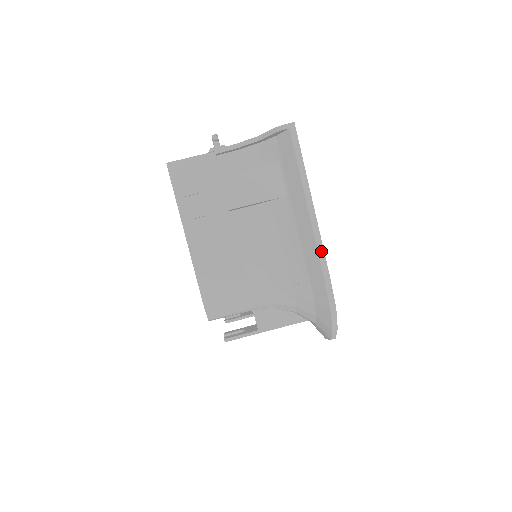
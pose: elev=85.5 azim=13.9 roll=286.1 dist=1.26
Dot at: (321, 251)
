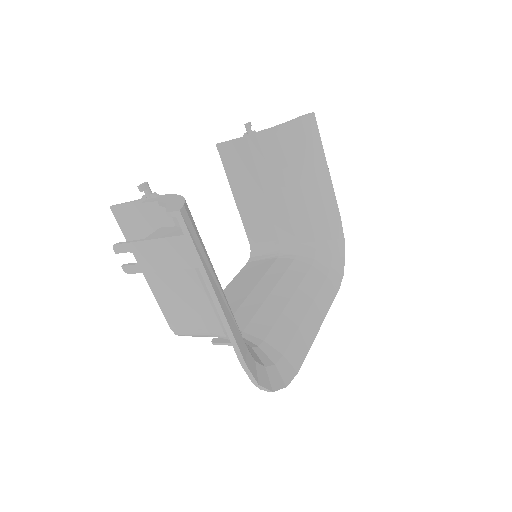
Dot at: (232, 338)
